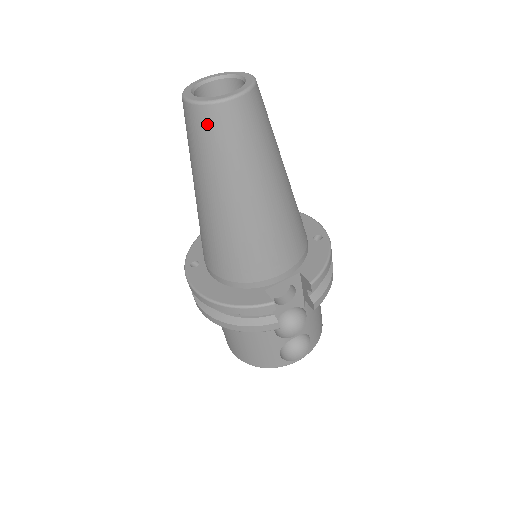
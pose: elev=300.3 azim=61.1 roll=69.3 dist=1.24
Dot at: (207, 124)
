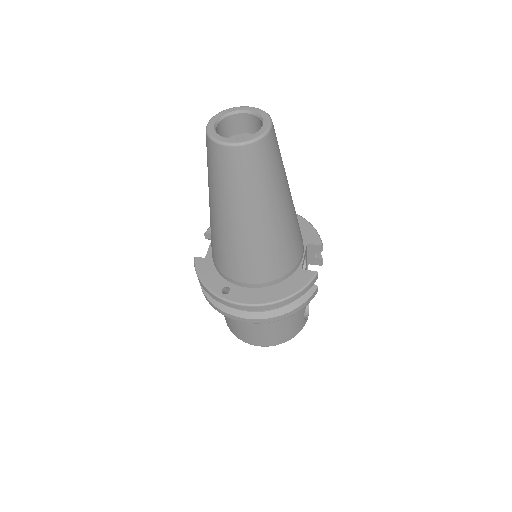
Dot at: (259, 157)
